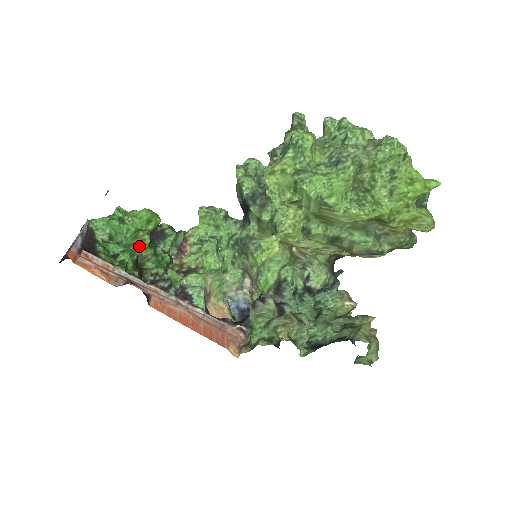
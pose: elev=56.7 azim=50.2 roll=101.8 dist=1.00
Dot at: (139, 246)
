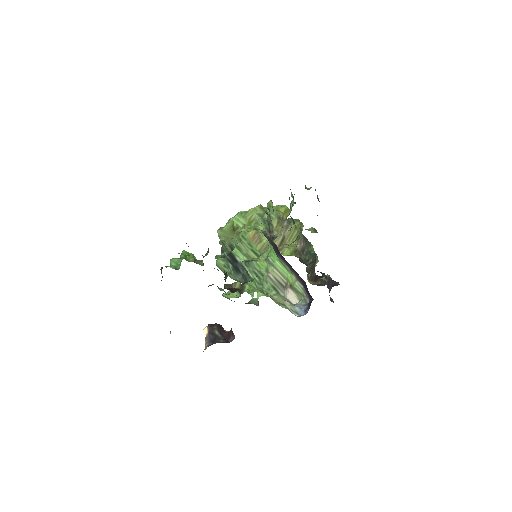
Dot at: (192, 260)
